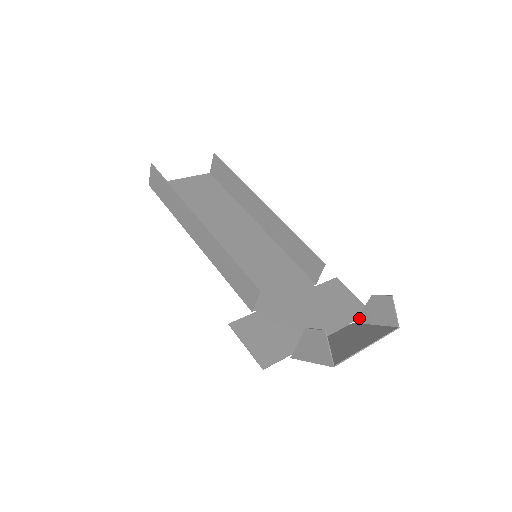
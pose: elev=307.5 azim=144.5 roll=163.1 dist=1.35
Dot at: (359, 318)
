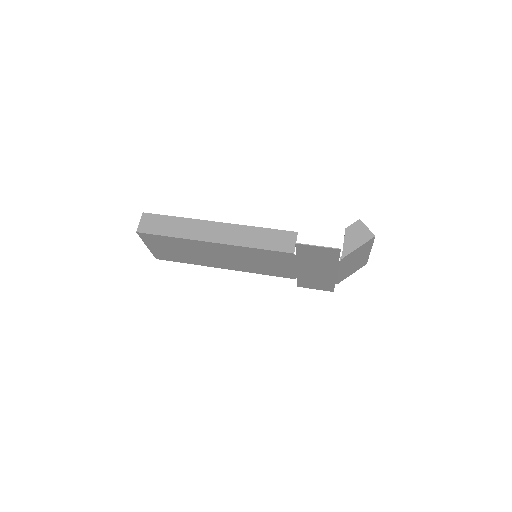
Dot at: occluded
